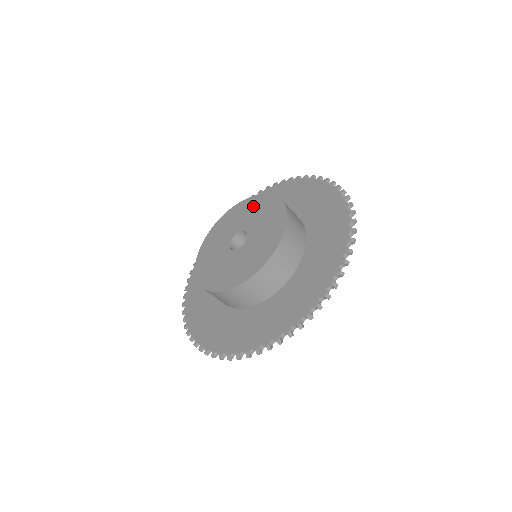
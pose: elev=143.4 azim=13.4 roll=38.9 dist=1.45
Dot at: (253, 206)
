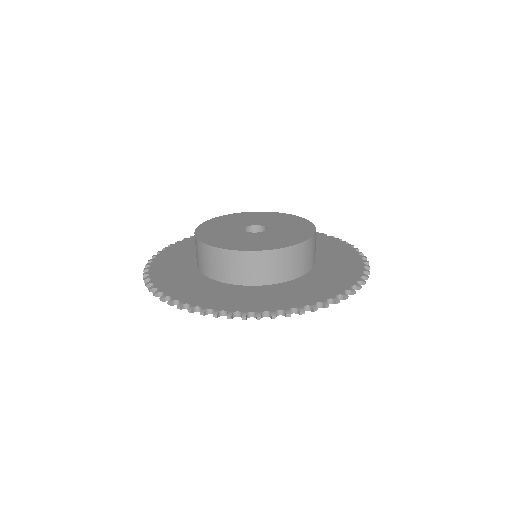
Dot at: (298, 225)
